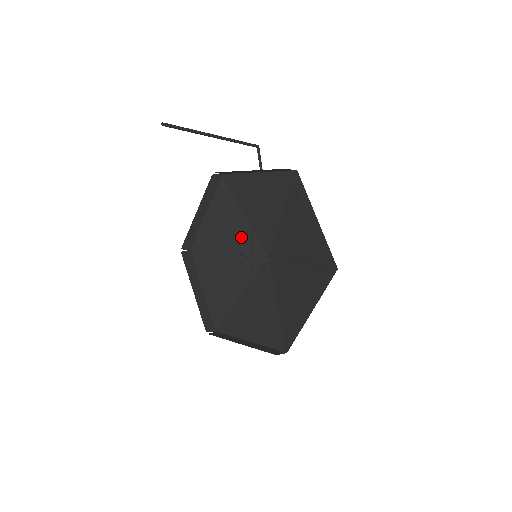
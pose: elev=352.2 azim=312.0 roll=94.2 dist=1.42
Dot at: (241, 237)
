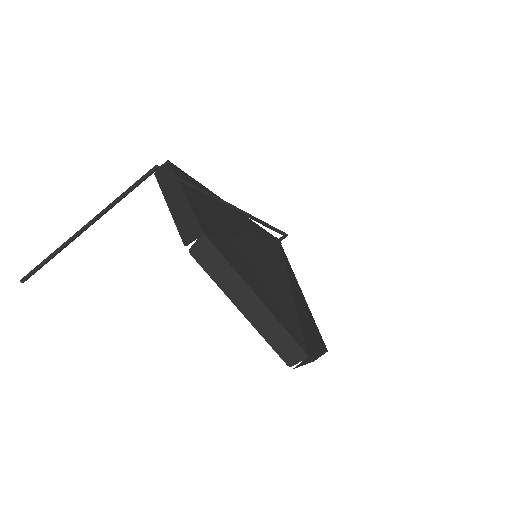
Dot at: occluded
